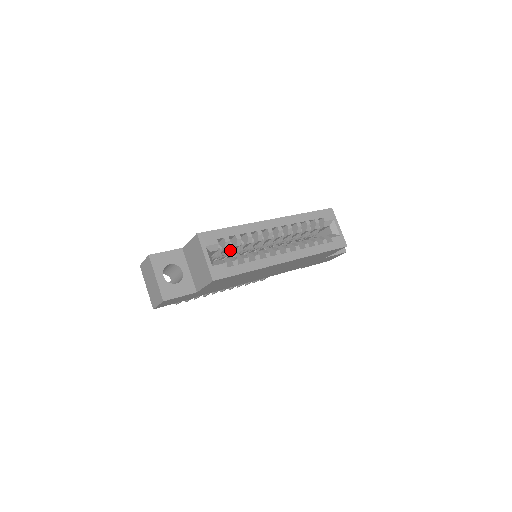
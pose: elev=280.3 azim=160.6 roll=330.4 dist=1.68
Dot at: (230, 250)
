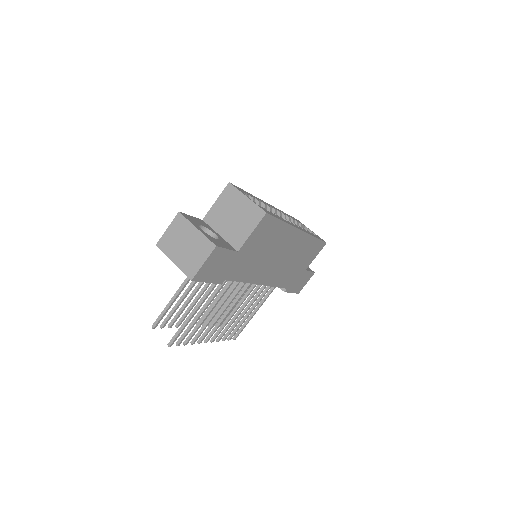
Dot at: occluded
